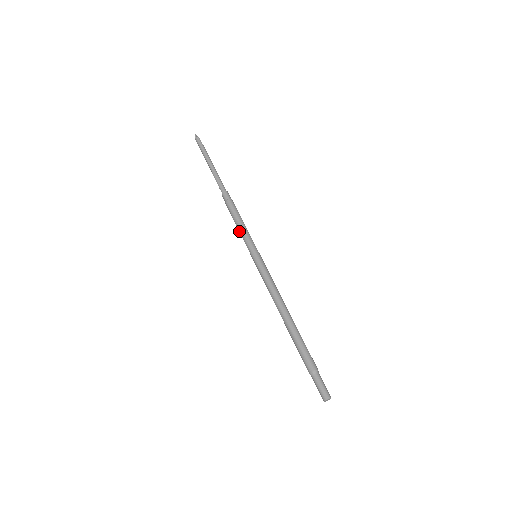
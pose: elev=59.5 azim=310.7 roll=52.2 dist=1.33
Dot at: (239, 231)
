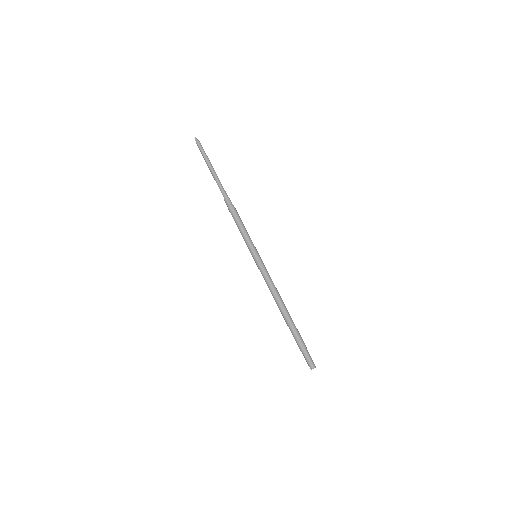
Dot at: occluded
